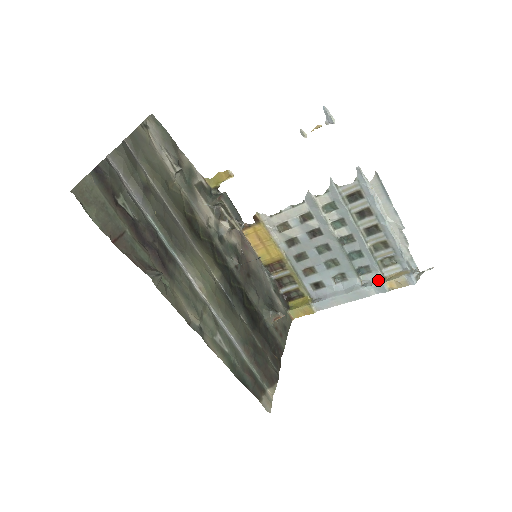
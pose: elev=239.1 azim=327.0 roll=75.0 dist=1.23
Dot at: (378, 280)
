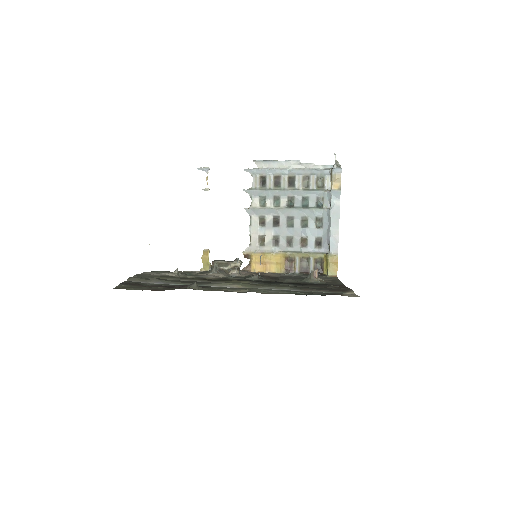
Dot at: (329, 194)
